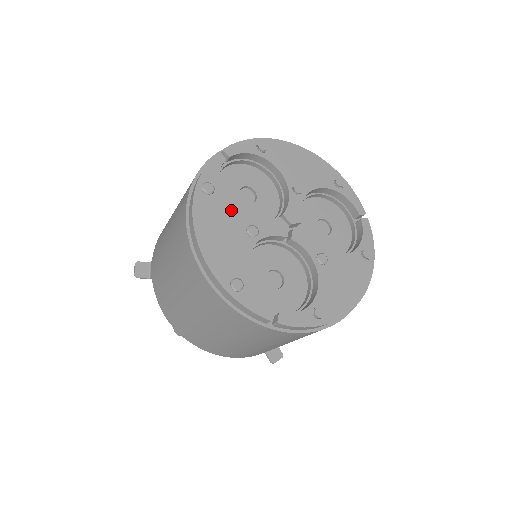
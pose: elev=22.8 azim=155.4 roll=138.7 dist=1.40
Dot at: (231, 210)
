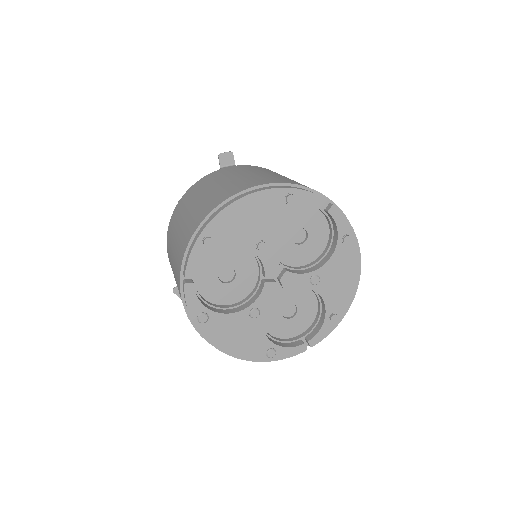
Dot at: (229, 315)
